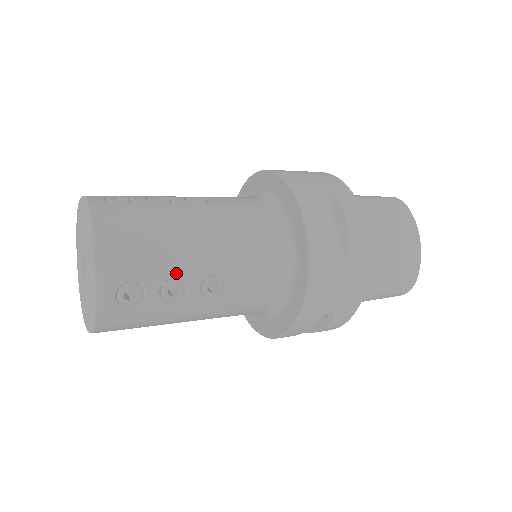
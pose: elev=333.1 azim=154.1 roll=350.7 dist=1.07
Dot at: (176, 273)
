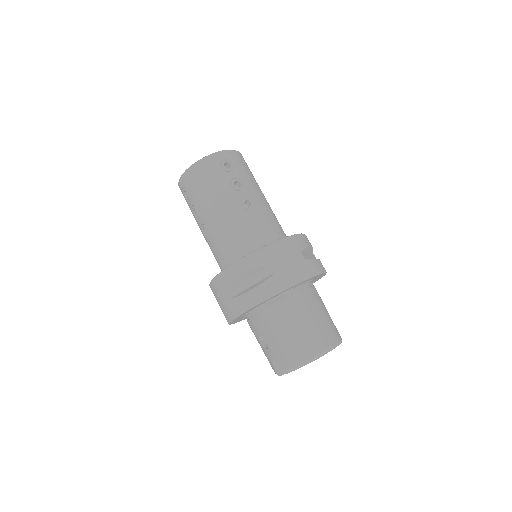
Dot at: (245, 183)
